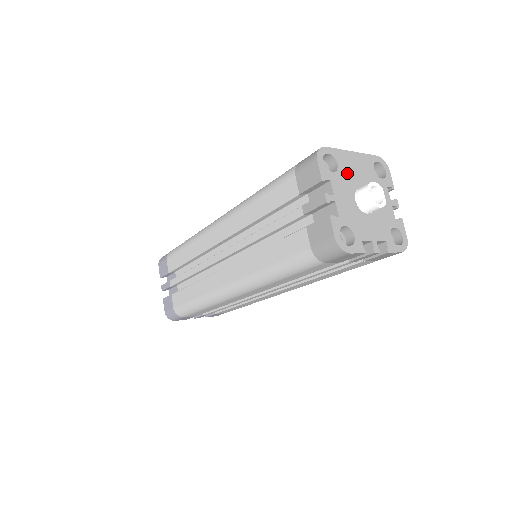
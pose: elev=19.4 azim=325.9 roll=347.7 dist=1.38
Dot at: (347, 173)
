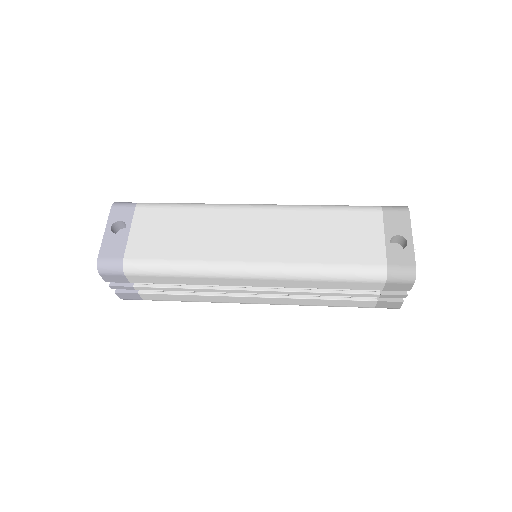
Dot at: occluded
